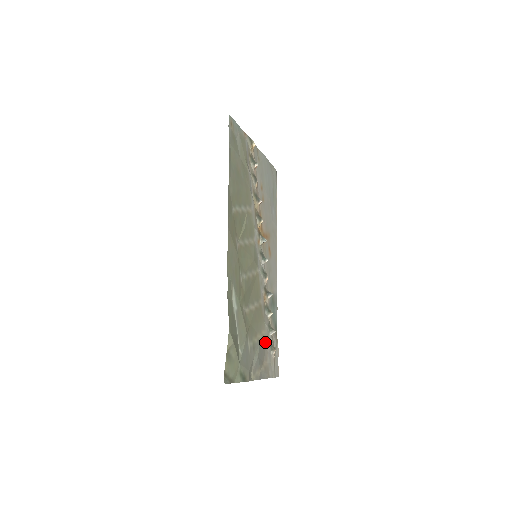
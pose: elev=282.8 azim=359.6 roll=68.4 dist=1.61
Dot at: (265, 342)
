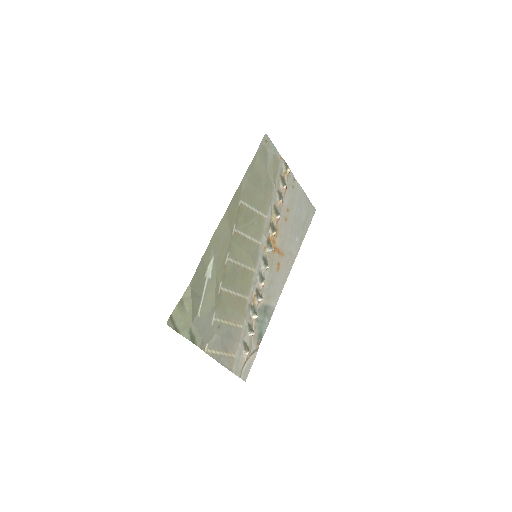
Dot at: (238, 335)
